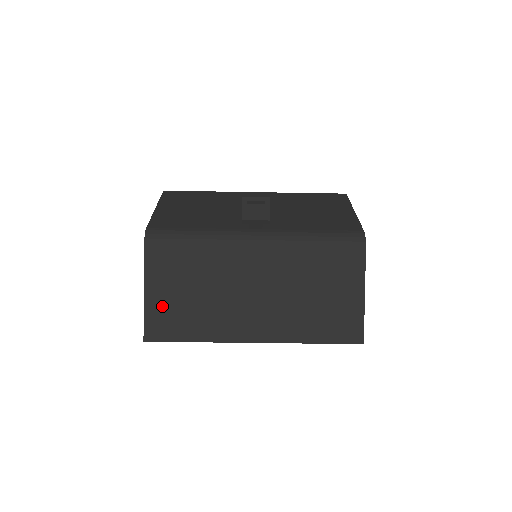
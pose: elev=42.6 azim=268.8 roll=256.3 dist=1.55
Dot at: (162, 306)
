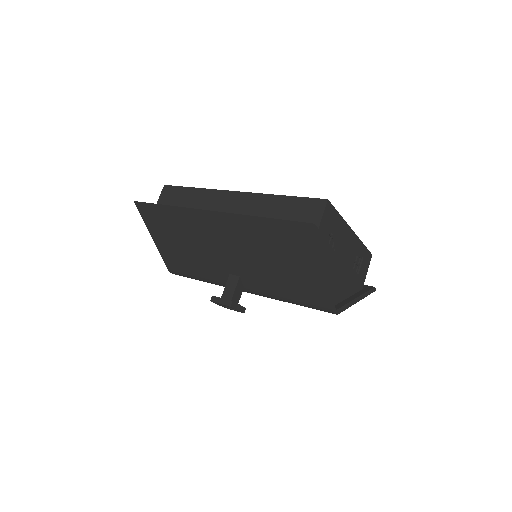
Dot at: occluded
